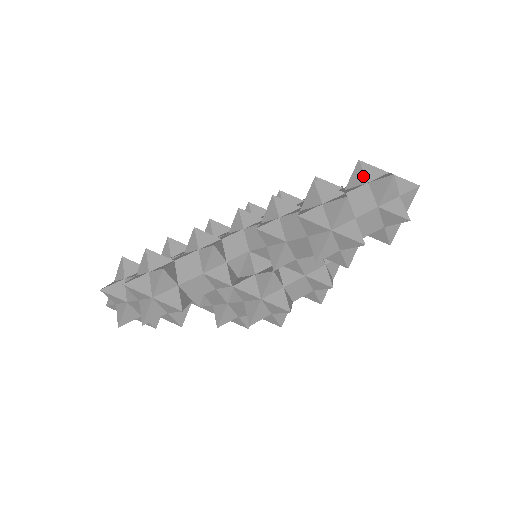
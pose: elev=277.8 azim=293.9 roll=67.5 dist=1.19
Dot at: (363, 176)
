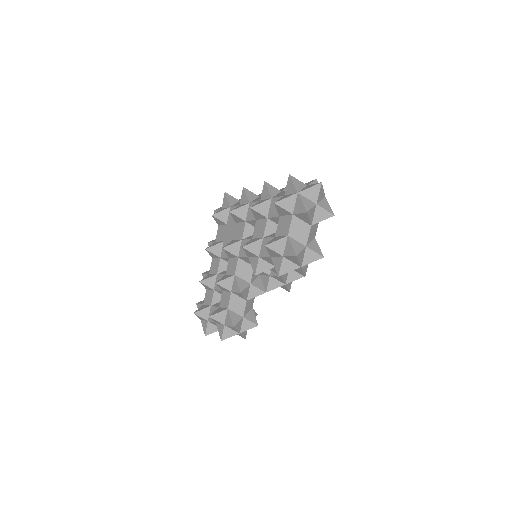
Dot at: (286, 211)
